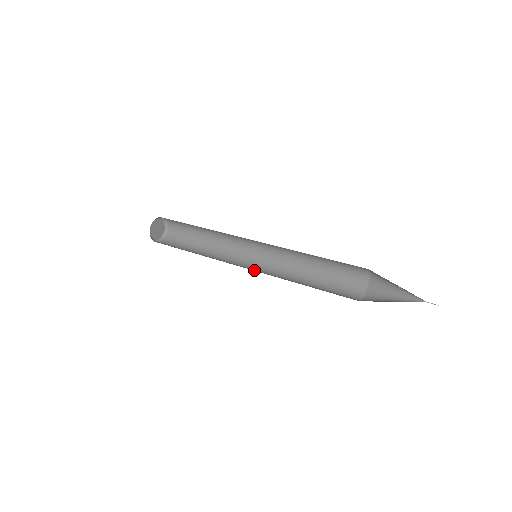
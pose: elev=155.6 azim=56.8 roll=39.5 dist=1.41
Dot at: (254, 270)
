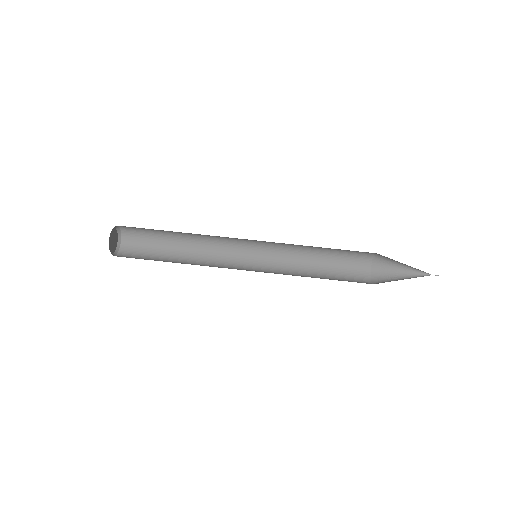
Dot at: (256, 268)
